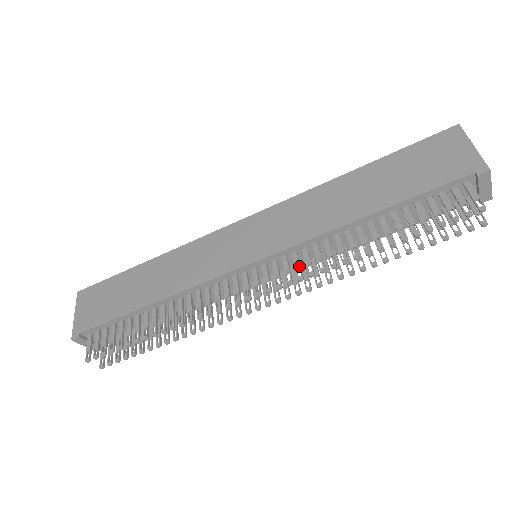
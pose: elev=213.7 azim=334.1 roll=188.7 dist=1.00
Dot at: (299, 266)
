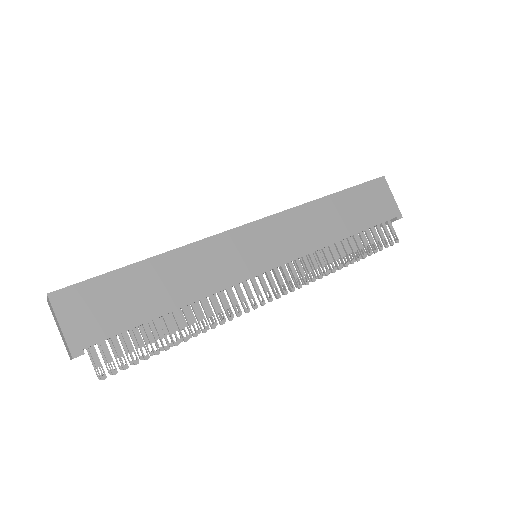
Dot at: (304, 273)
